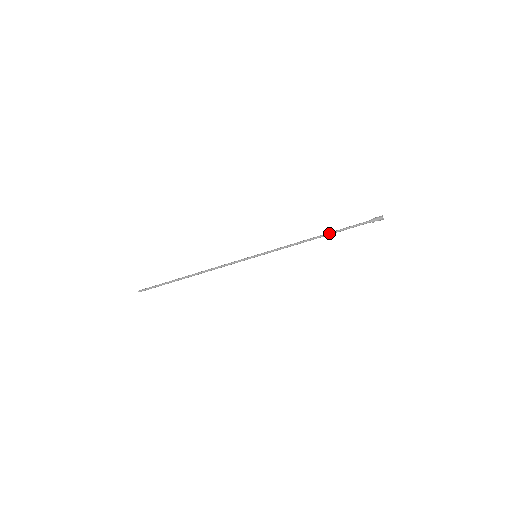
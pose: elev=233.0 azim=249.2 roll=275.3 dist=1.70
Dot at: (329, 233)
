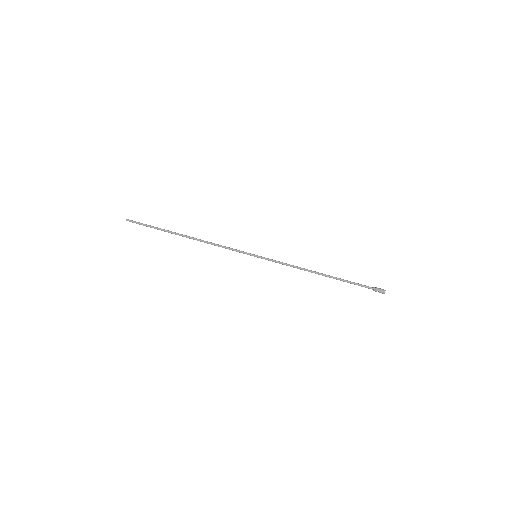
Dot at: (332, 276)
